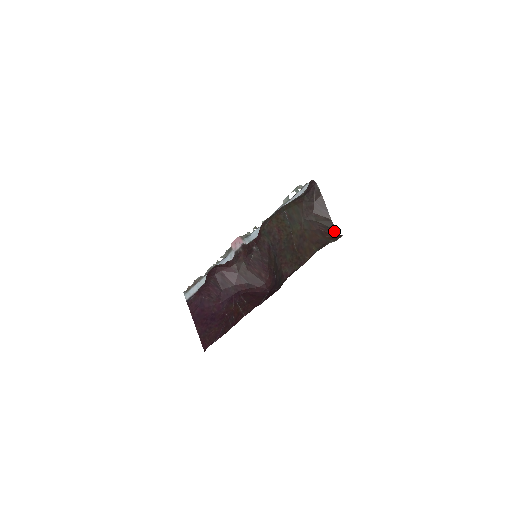
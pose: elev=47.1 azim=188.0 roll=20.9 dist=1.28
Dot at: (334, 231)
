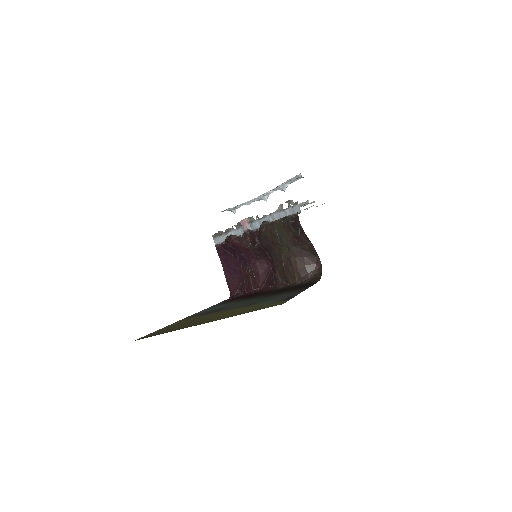
Dot at: (317, 258)
